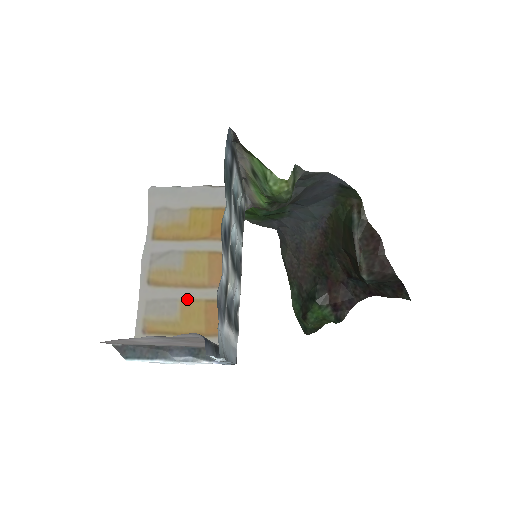
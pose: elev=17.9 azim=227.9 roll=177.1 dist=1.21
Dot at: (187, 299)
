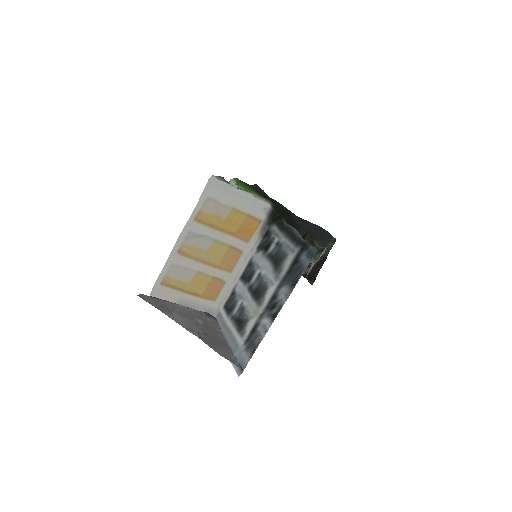
Dot at: (201, 272)
